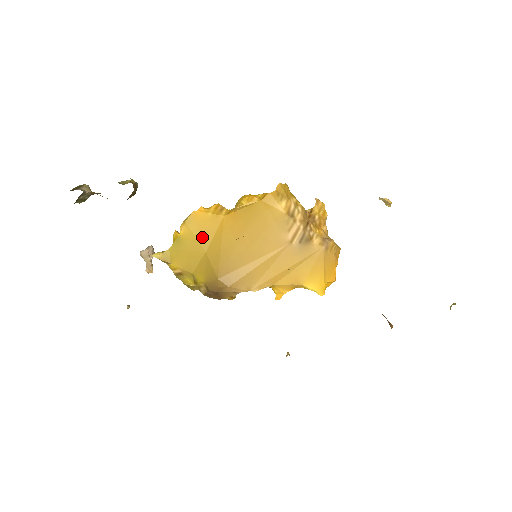
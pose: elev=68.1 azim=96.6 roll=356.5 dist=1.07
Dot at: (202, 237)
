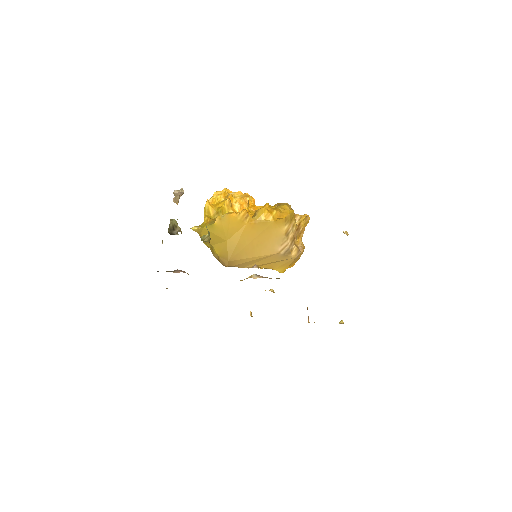
Dot at: (228, 231)
